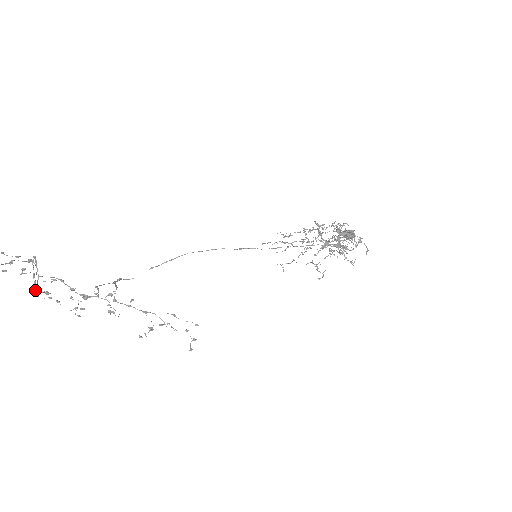
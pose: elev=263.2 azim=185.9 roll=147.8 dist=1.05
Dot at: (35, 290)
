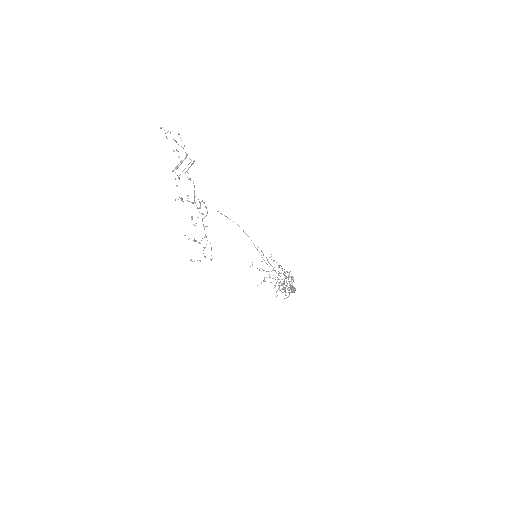
Dot at: occluded
